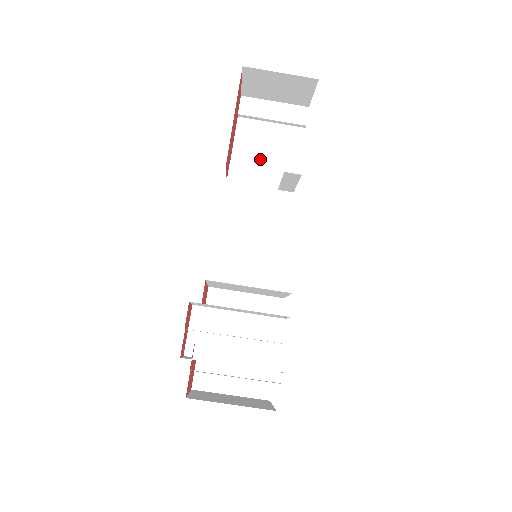
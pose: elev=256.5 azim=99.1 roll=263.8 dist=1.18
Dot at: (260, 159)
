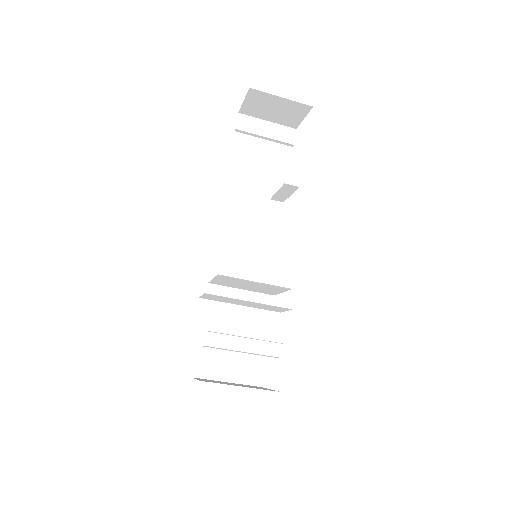
Dot at: (254, 171)
